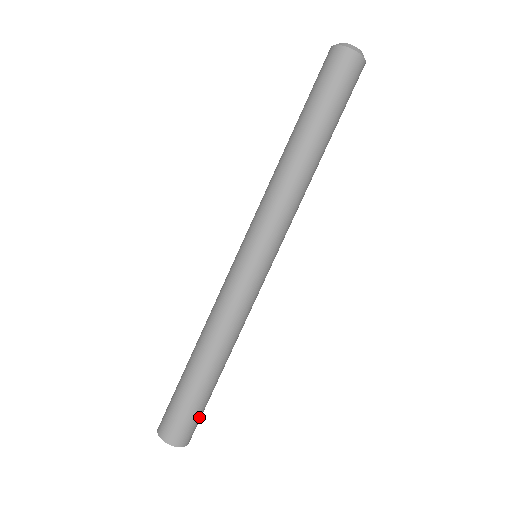
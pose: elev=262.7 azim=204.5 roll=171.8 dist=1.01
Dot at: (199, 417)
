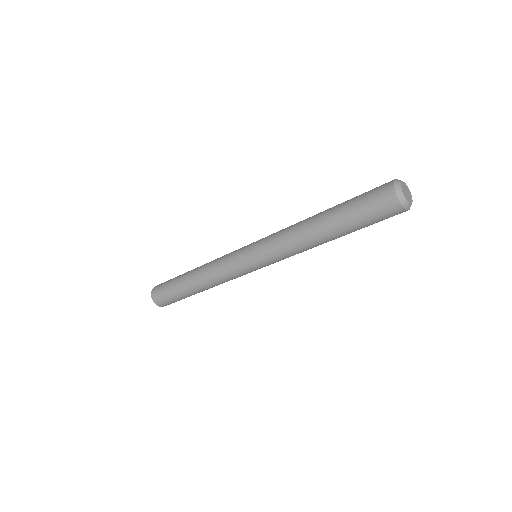
Dot at: occluded
